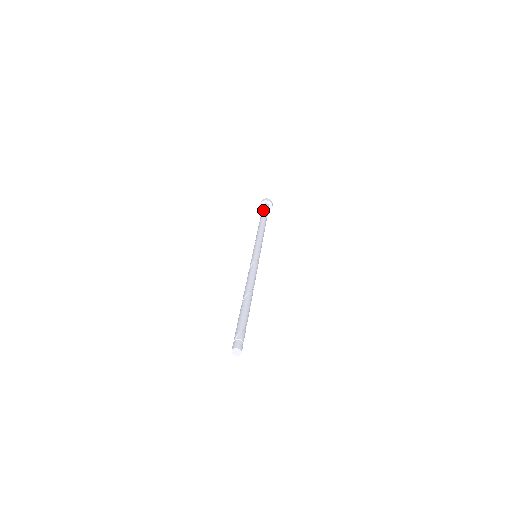
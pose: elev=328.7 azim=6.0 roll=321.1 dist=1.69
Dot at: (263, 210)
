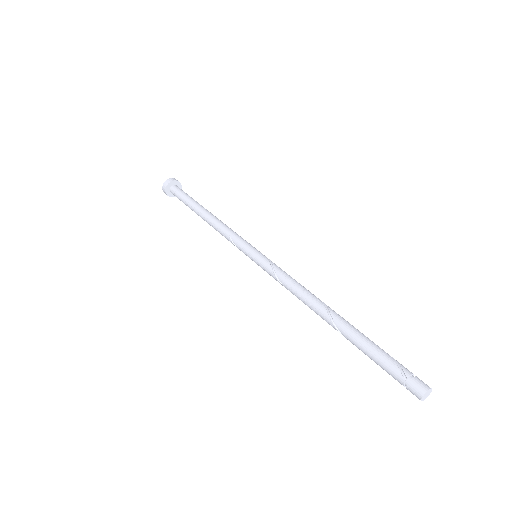
Dot at: (182, 195)
